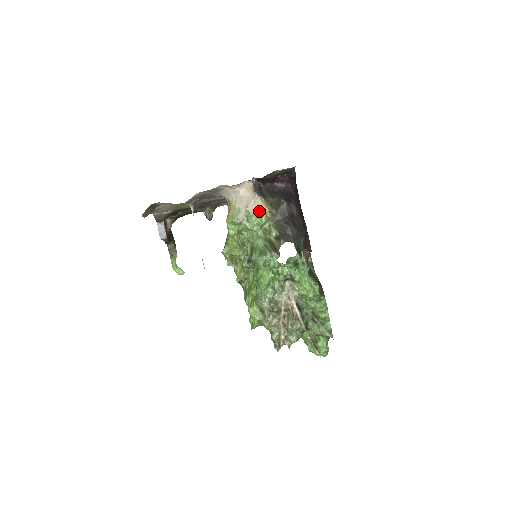
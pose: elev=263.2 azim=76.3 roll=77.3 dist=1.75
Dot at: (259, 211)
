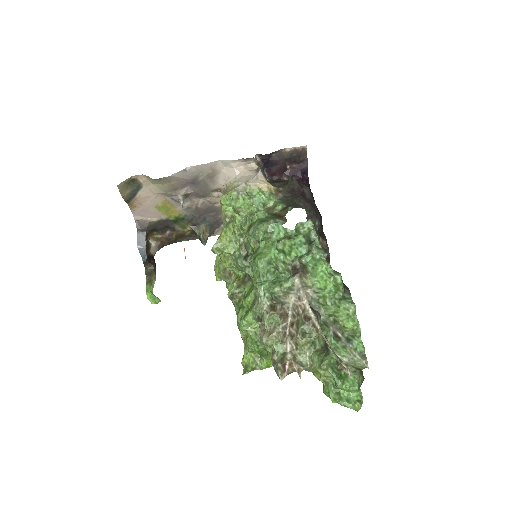
Dot at: (262, 186)
